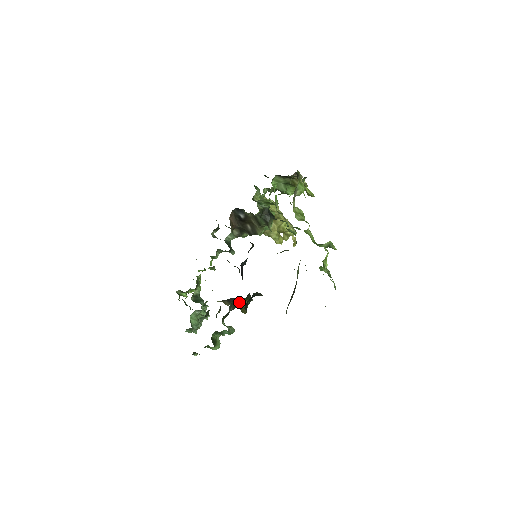
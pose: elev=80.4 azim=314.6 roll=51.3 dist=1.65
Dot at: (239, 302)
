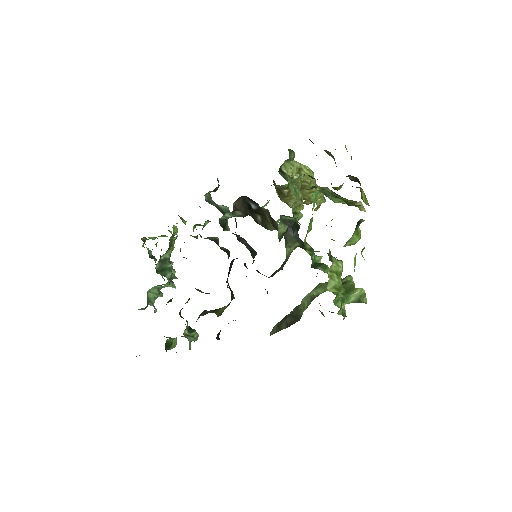
Dot at: occluded
